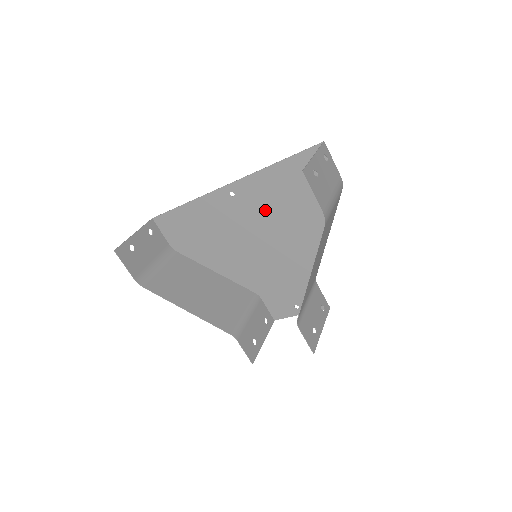
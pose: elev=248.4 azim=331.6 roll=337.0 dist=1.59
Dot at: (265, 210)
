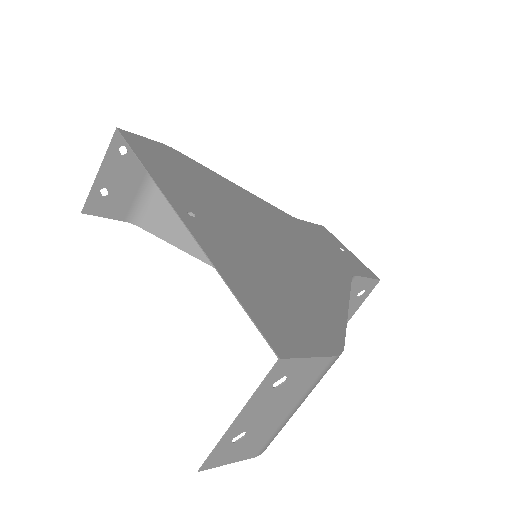
Dot at: (248, 247)
